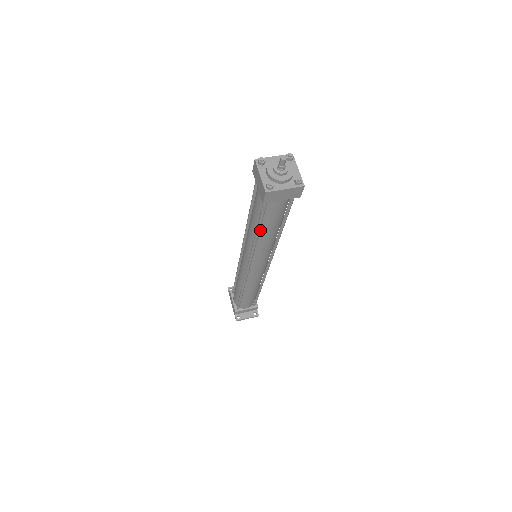
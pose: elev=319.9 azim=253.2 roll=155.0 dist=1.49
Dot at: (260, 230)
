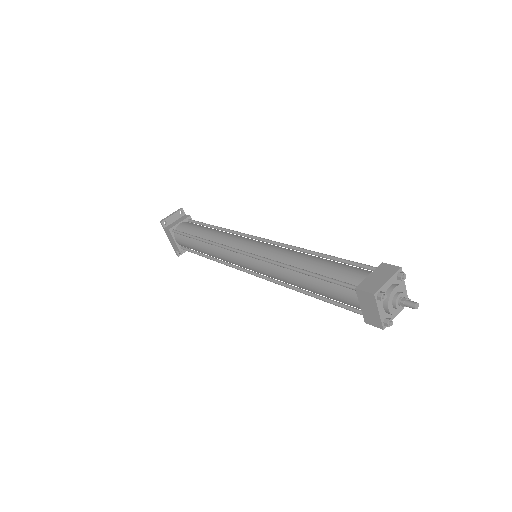
Dot at: occluded
